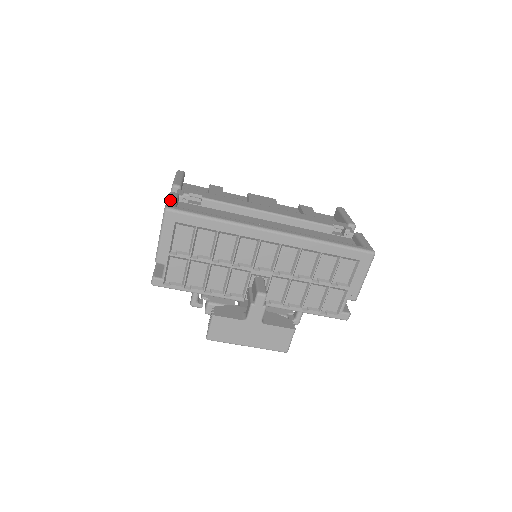
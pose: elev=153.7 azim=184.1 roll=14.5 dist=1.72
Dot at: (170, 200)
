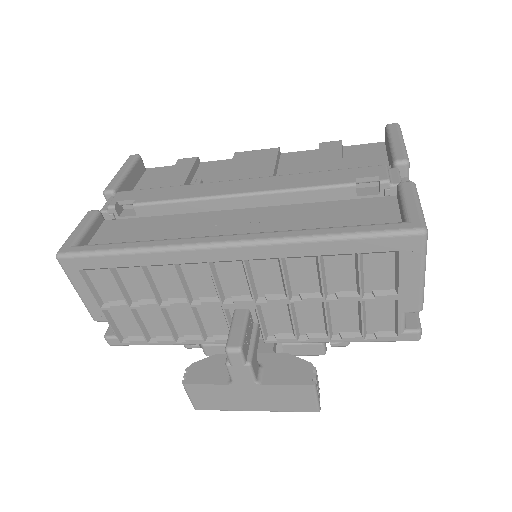
Dot at: (72, 233)
